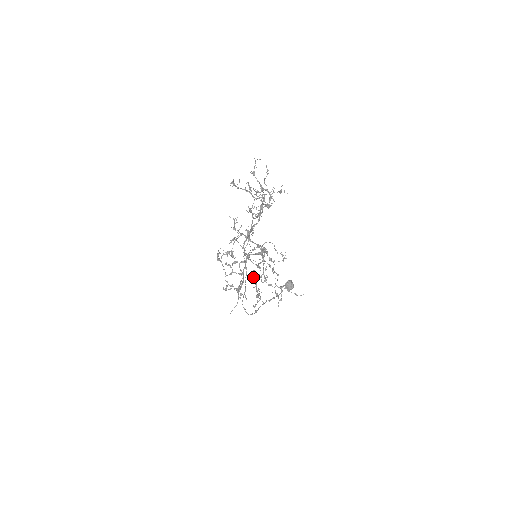
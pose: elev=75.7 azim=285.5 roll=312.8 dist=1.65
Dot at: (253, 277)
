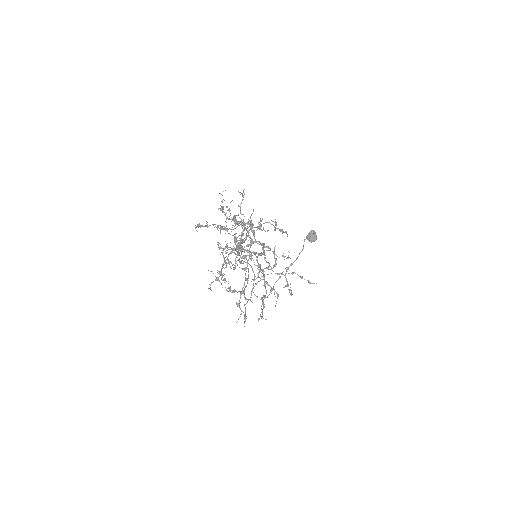
Dot at: (245, 317)
